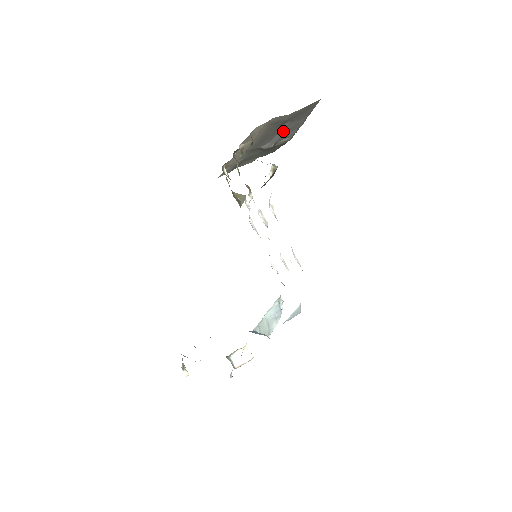
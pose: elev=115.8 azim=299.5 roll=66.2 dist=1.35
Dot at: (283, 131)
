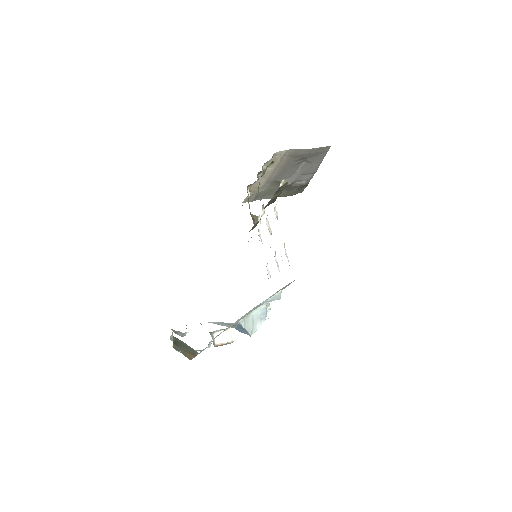
Dot at: (300, 171)
